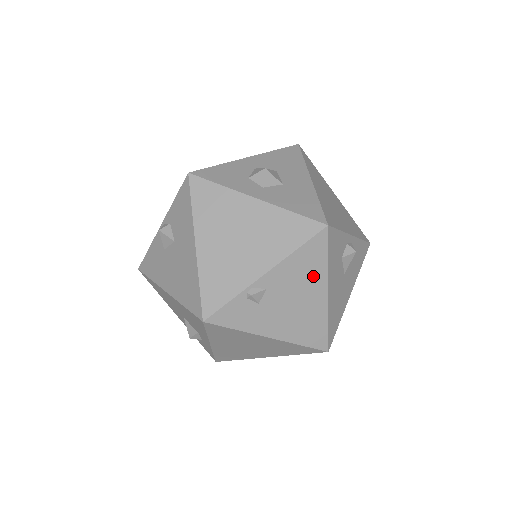
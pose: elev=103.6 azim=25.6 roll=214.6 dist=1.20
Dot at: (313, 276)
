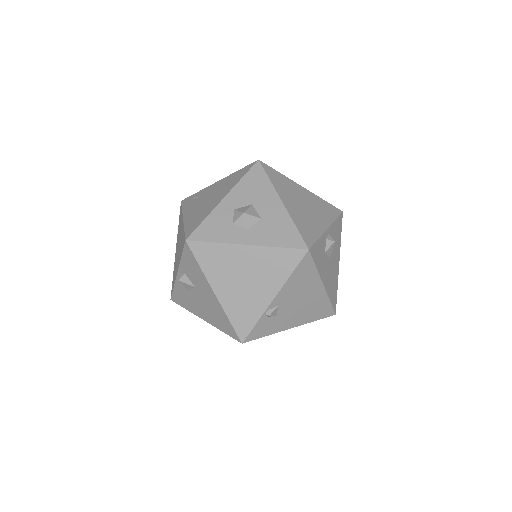
Dot at: (309, 282)
